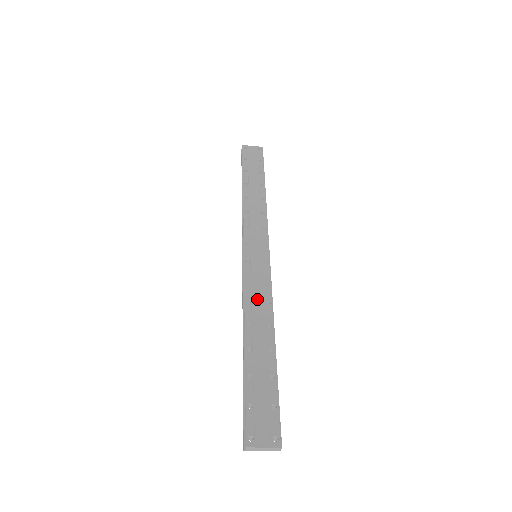
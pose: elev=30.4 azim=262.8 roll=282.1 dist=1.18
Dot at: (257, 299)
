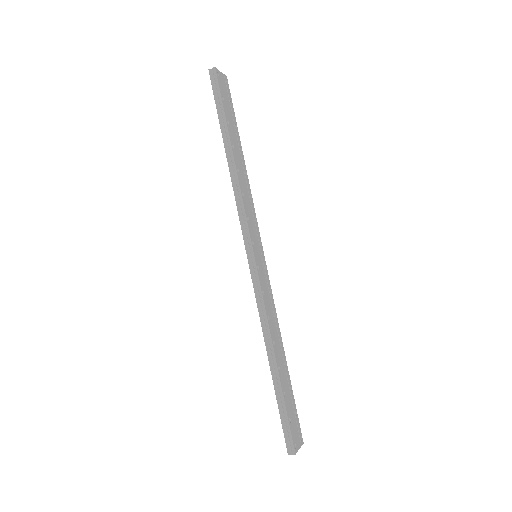
Dot at: (271, 312)
